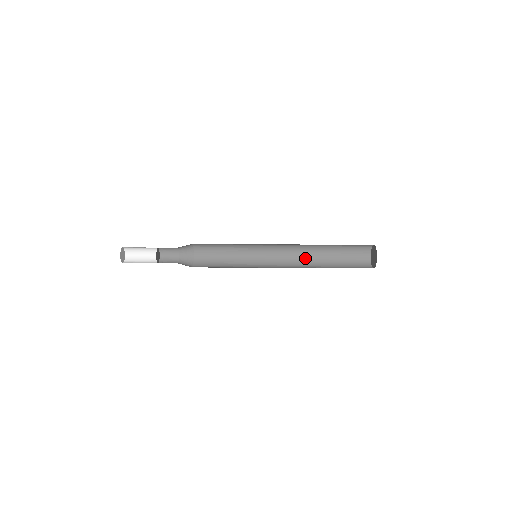
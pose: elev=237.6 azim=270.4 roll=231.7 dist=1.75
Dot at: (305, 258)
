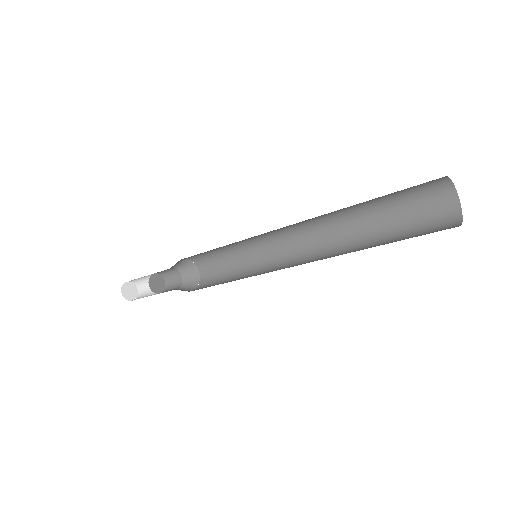
Dot at: (337, 243)
